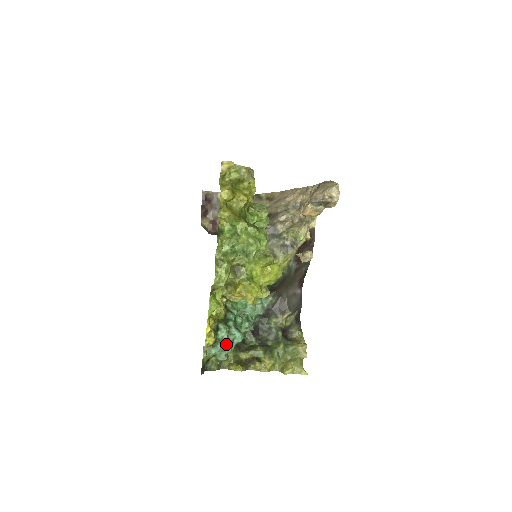
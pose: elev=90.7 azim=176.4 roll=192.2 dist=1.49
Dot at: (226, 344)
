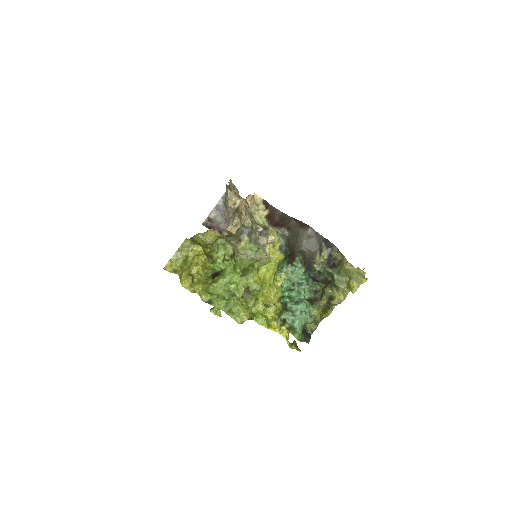
Dot at: (299, 319)
